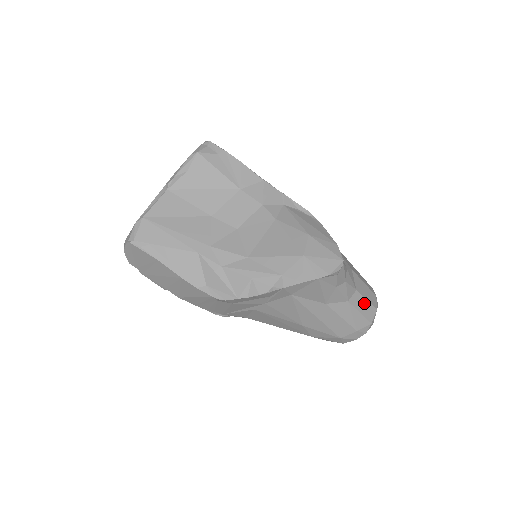
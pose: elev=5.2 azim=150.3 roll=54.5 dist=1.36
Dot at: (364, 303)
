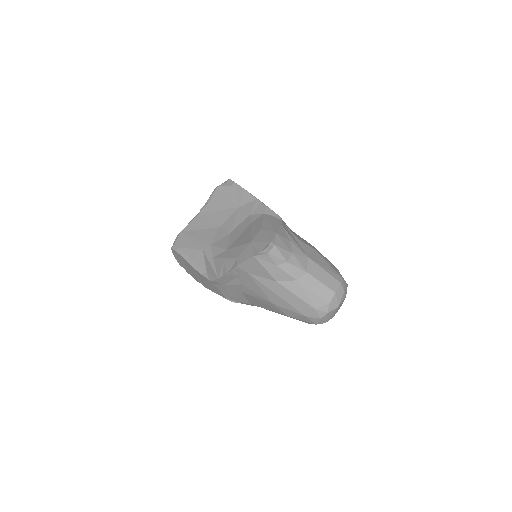
Dot at: (318, 284)
